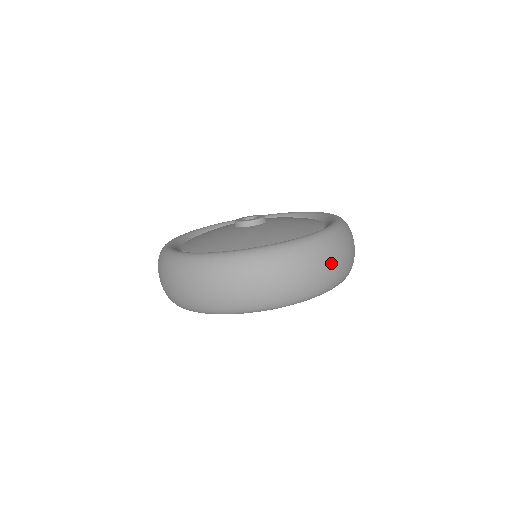
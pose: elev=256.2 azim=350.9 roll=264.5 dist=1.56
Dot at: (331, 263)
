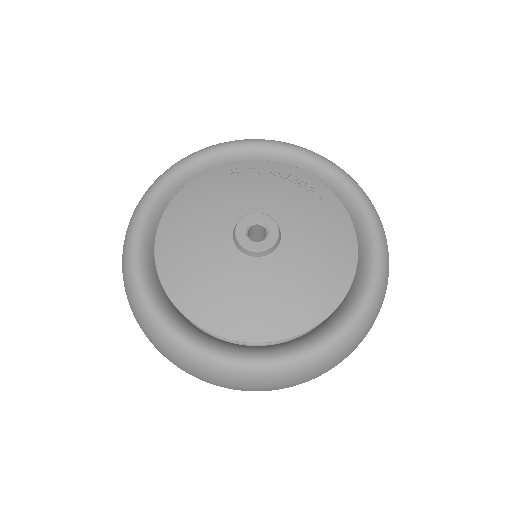
Dot at: (308, 380)
